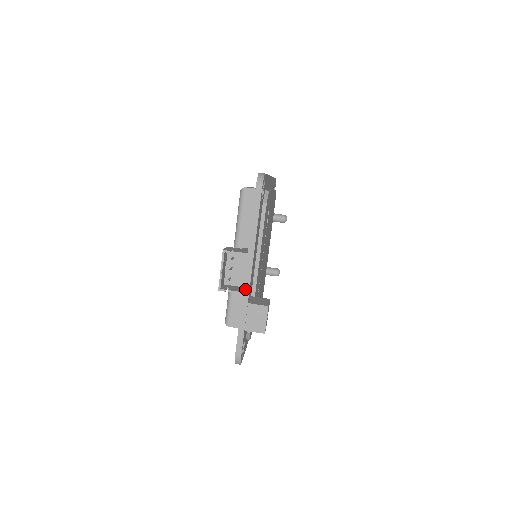
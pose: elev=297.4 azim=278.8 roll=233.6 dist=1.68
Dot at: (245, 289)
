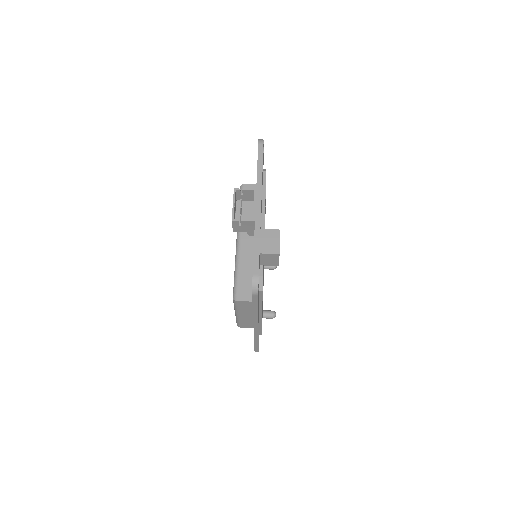
Dot at: (257, 216)
